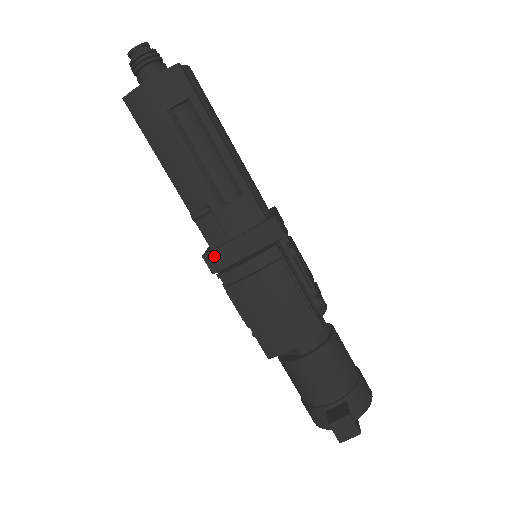
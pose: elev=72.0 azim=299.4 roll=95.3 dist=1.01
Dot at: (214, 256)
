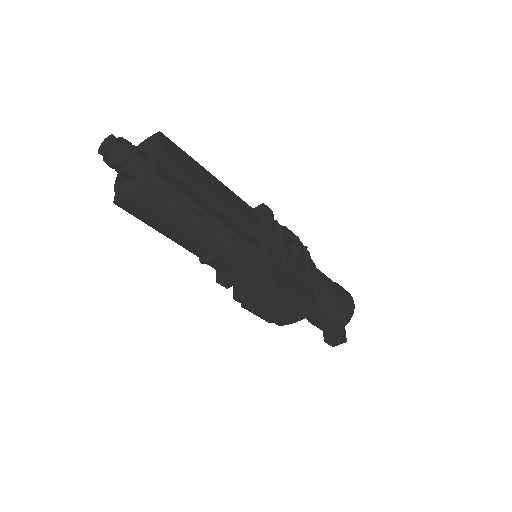
Dot at: (225, 281)
